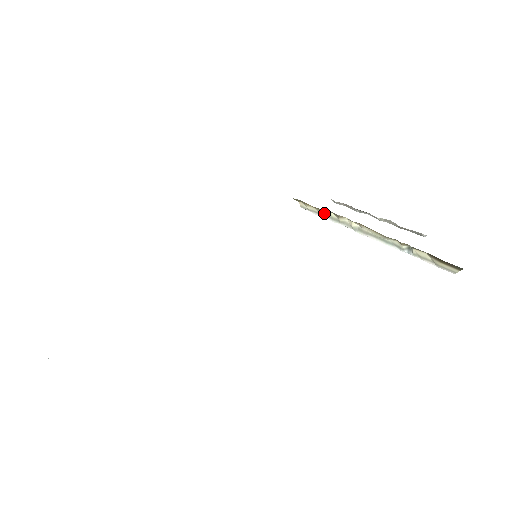
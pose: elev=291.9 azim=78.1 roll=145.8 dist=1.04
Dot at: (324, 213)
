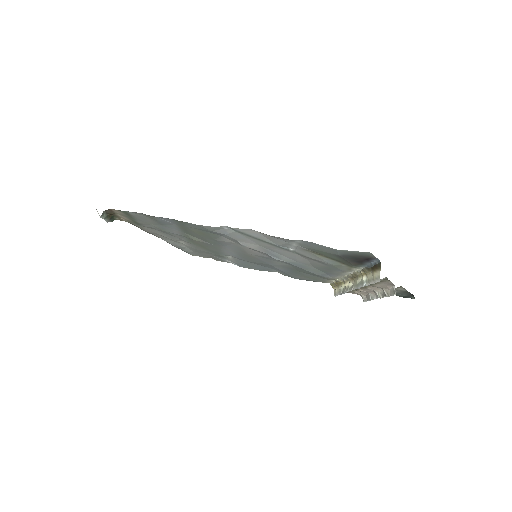
Dot at: (341, 288)
